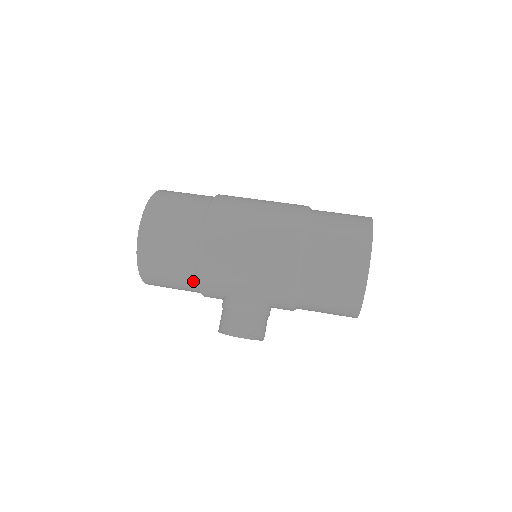
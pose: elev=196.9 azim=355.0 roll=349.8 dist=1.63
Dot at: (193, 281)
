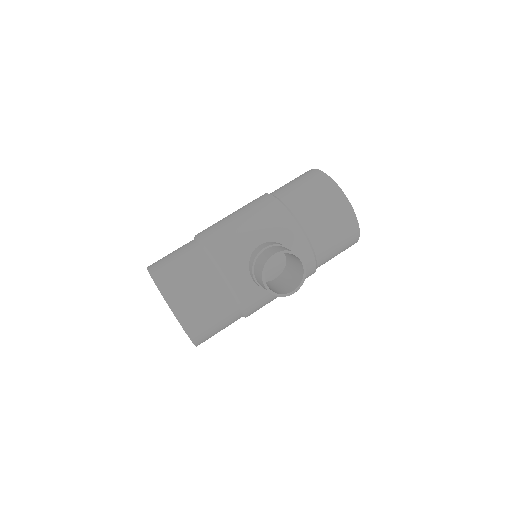
Dot at: (215, 273)
